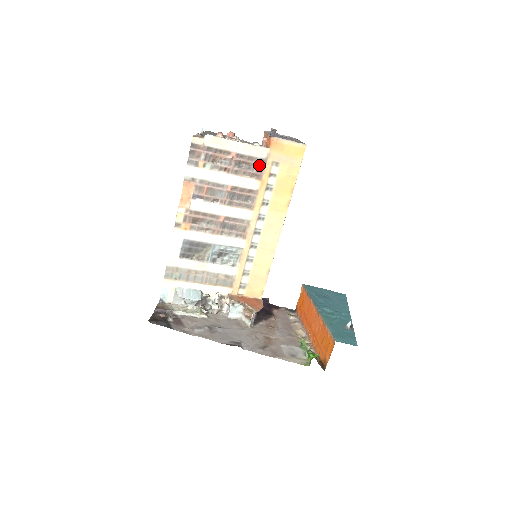
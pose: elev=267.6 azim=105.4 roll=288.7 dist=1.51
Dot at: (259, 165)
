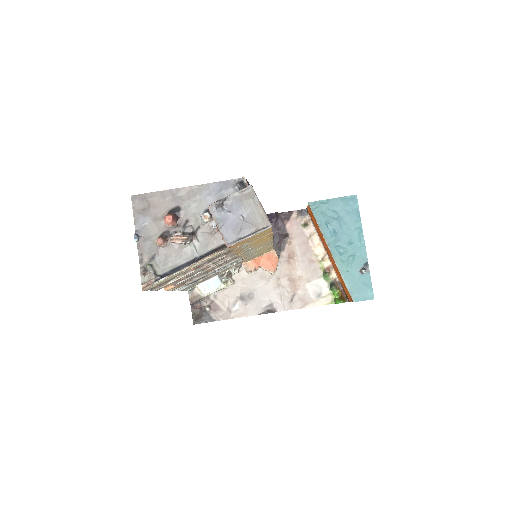
Dot at: occluded
